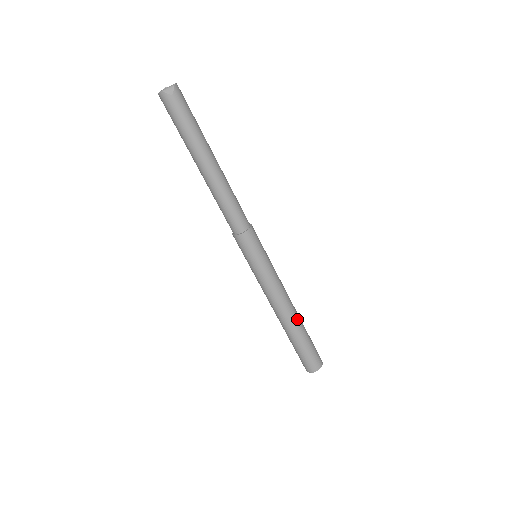
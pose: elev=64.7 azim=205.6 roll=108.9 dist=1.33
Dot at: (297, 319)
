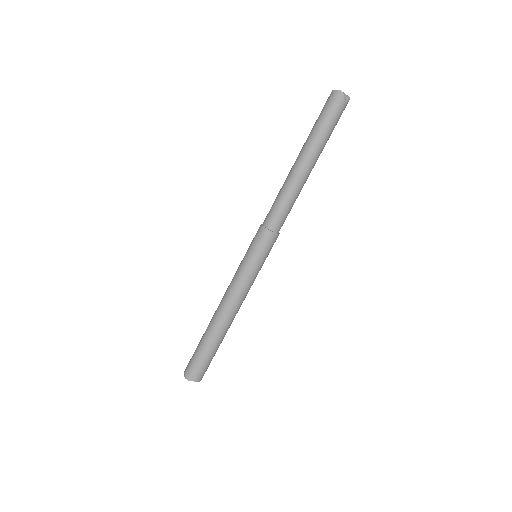
Dot at: occluded
